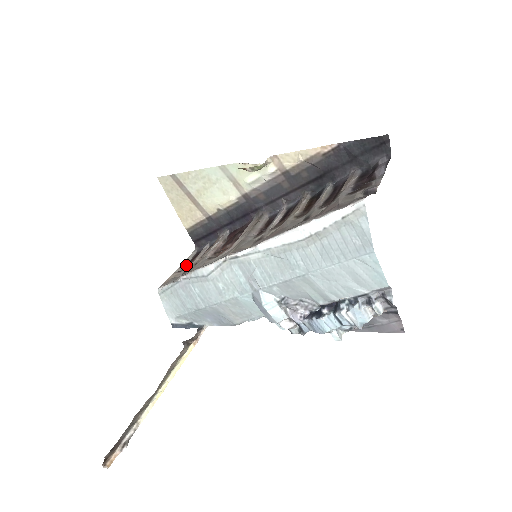
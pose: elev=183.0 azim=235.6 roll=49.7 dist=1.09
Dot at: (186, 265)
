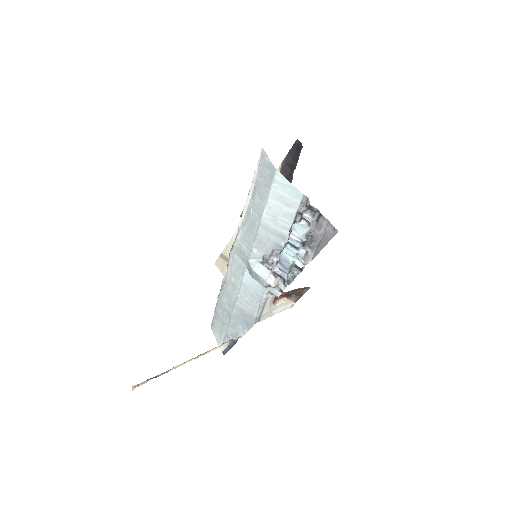
Dot at: occluded
